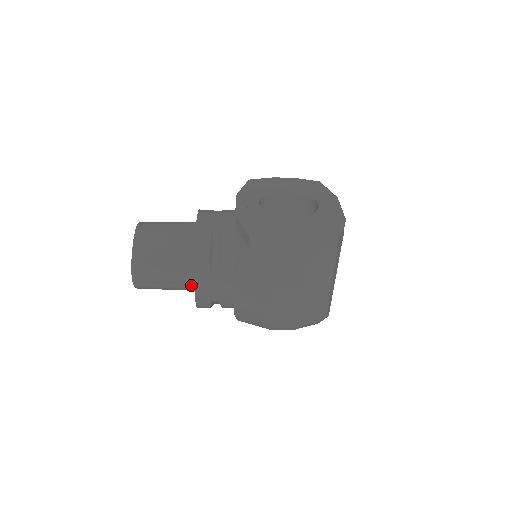
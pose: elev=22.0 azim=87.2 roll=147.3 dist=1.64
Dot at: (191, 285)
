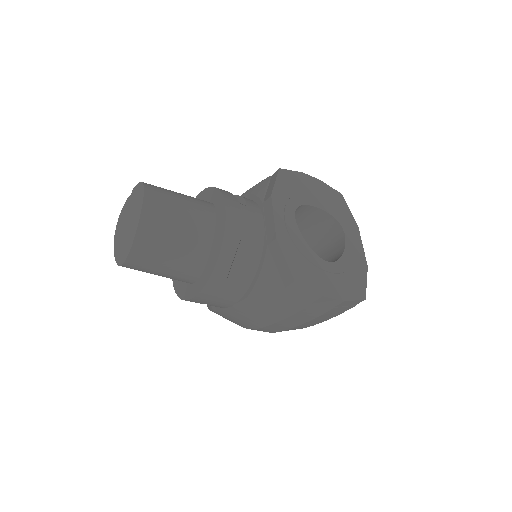
Dot at: (188, 281)
